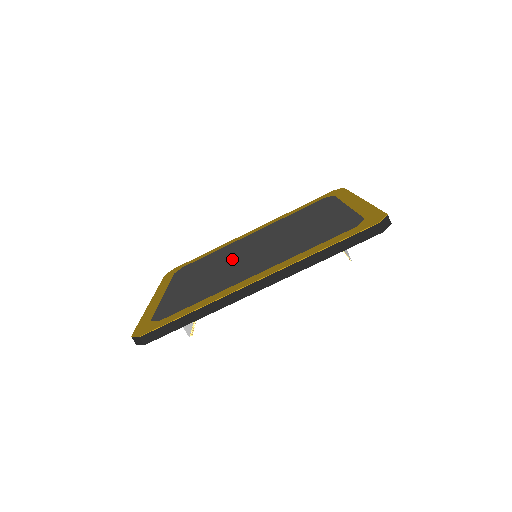
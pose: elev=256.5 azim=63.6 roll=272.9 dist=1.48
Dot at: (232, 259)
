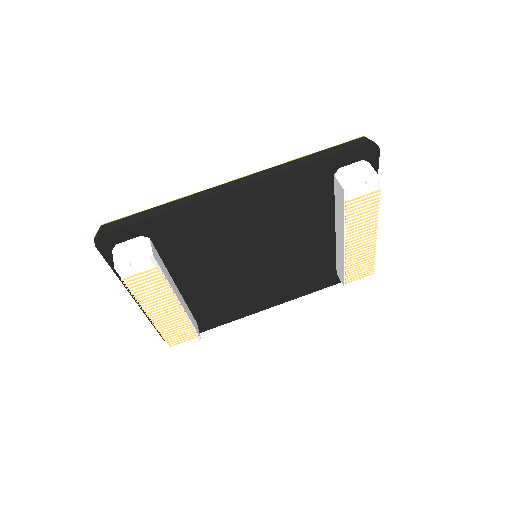
Dot at: occluded
